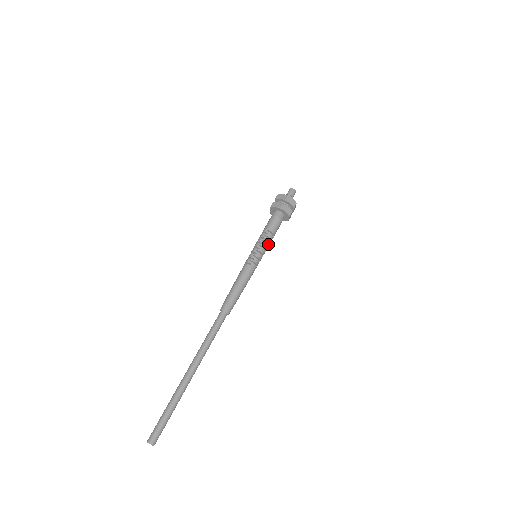
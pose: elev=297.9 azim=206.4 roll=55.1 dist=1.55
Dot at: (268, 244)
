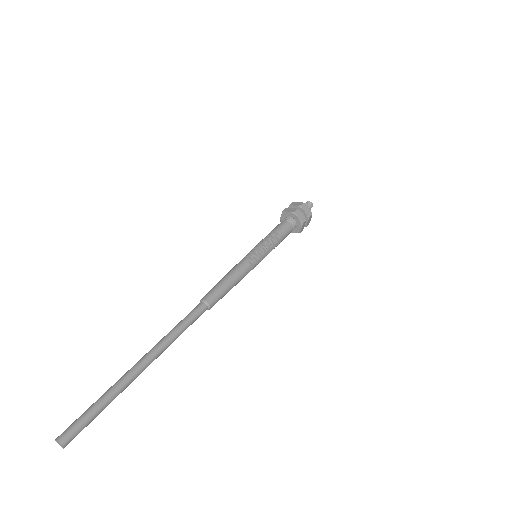
Dot at: (268, 241)
